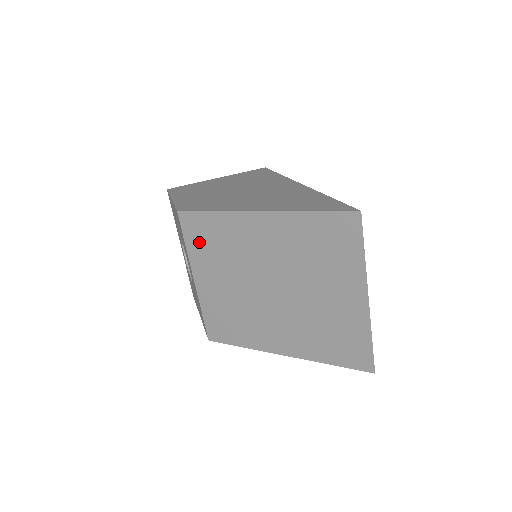
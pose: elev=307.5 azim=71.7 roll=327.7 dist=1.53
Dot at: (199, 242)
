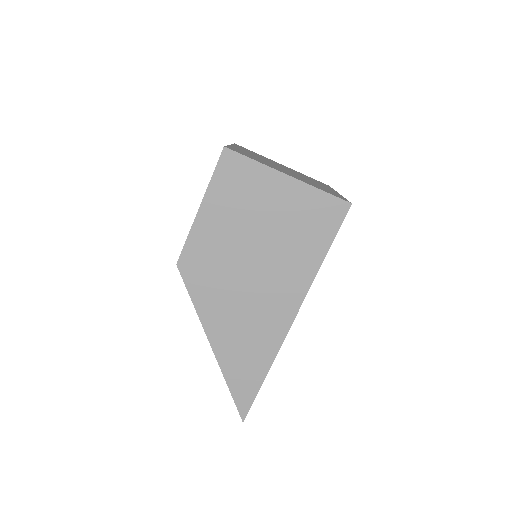
Dot at: occluded
